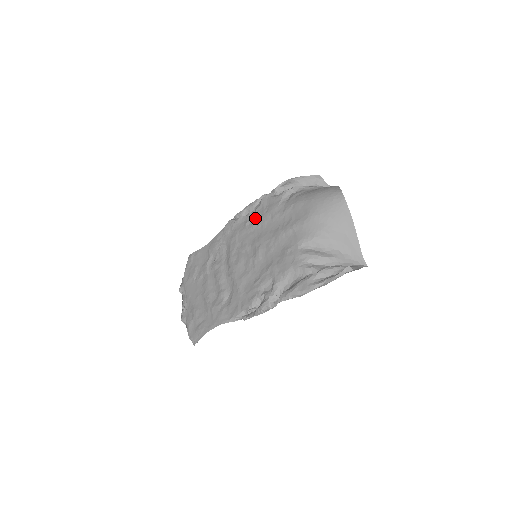
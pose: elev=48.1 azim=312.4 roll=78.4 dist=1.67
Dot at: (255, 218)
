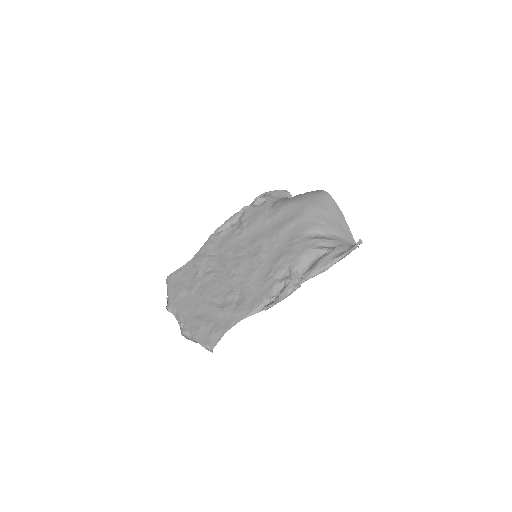
Dot at: (244, 226)
